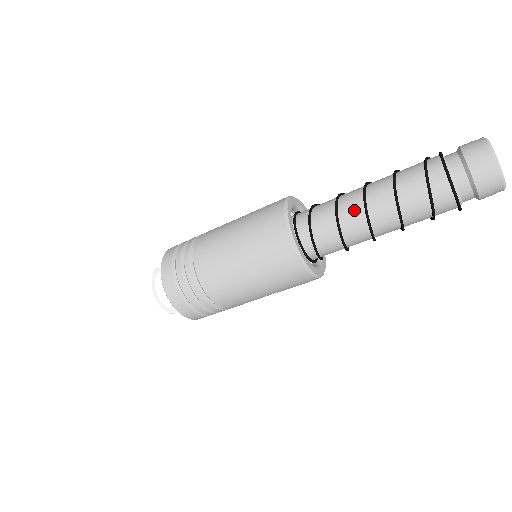
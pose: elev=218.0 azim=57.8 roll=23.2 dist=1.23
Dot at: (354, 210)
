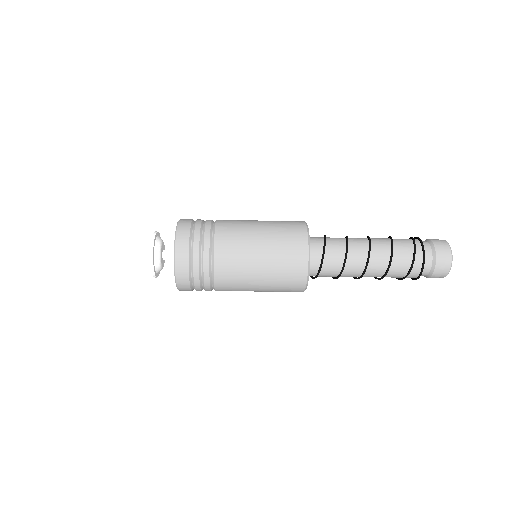
Dot at: (353, 275)
